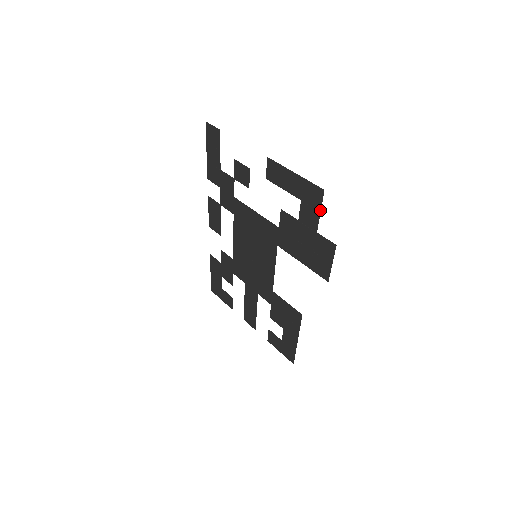
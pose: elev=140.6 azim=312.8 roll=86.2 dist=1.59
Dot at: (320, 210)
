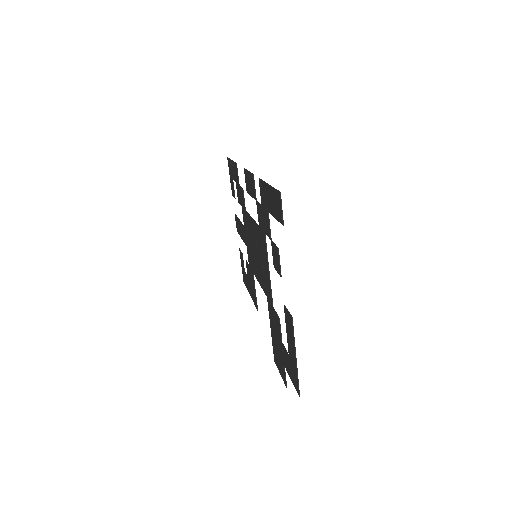
Dot at: (292, 381)
